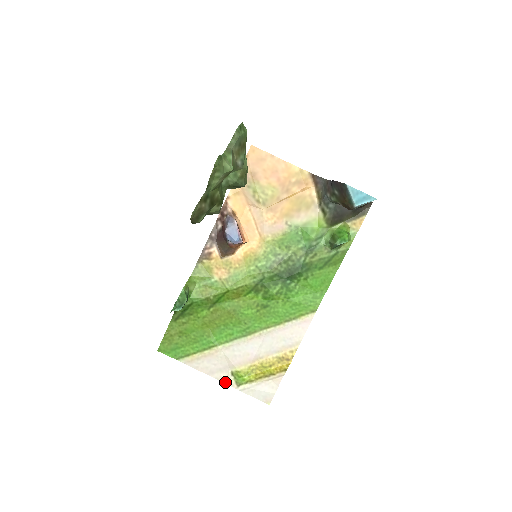
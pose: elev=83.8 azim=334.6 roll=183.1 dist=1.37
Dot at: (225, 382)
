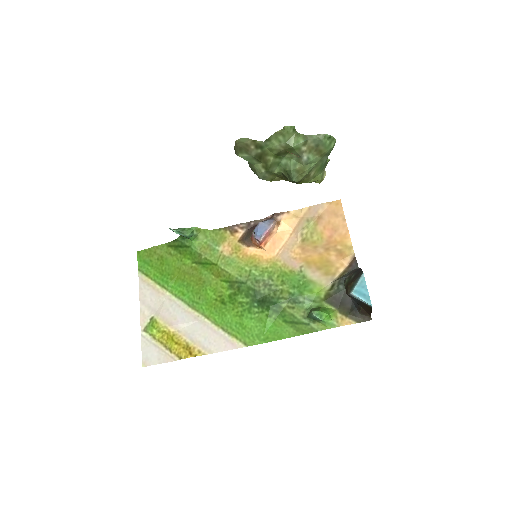
Dot at: (141, 318)
